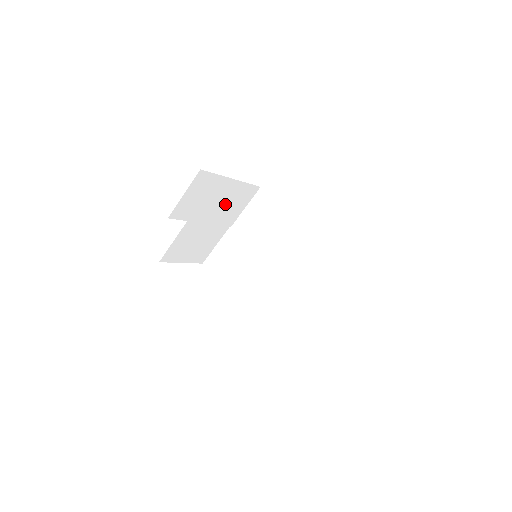
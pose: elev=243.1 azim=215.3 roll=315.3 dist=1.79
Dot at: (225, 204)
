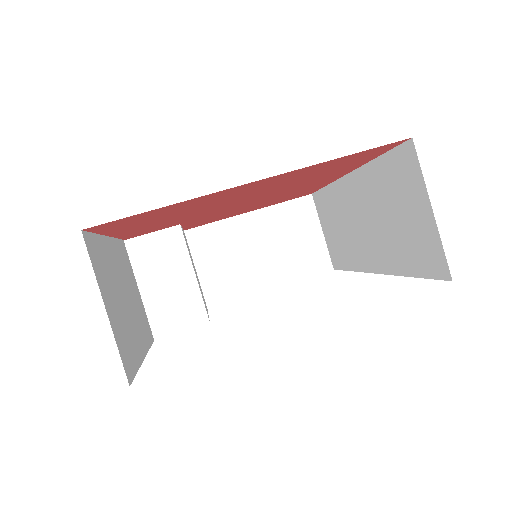
Dot at: (279, 247)
